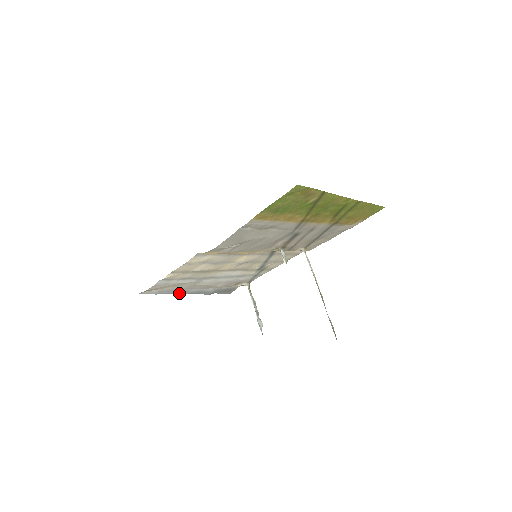
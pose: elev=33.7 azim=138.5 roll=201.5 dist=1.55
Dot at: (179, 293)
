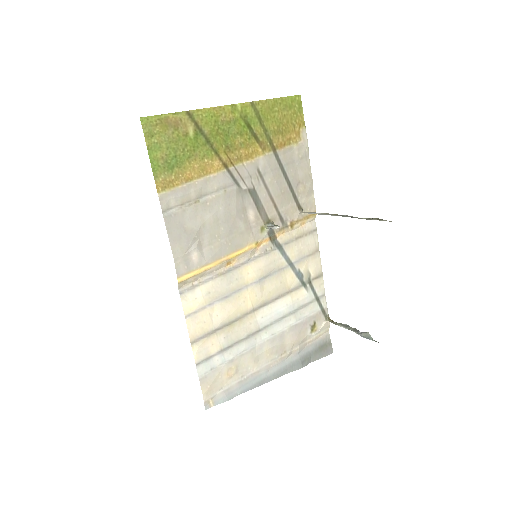
Dot at: (259, 385)
